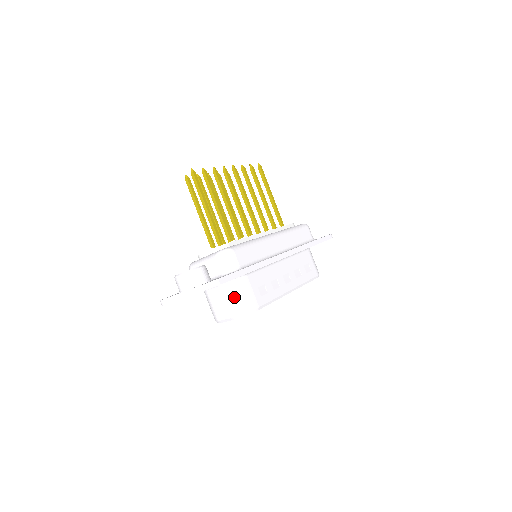
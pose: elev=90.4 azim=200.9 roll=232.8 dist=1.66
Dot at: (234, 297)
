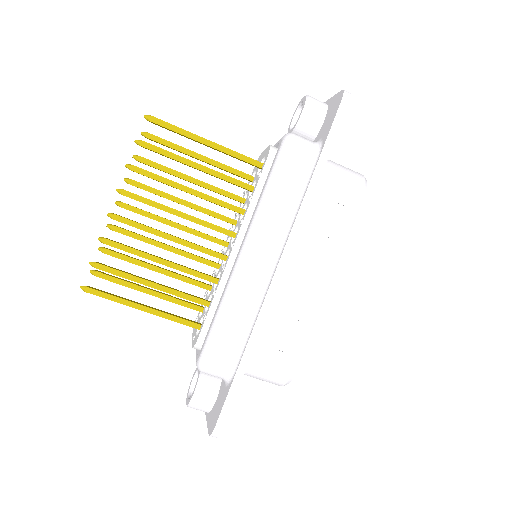
Dot at: occluded
